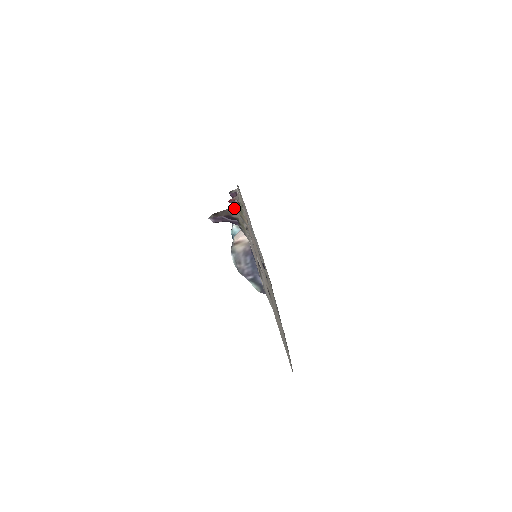
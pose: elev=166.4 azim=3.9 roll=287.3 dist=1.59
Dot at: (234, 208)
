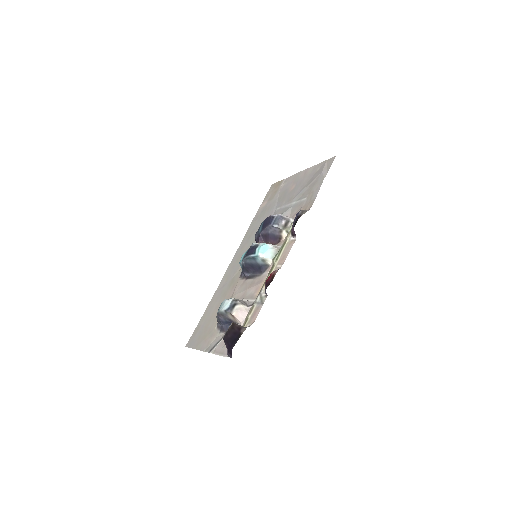
Dot at: occluded
